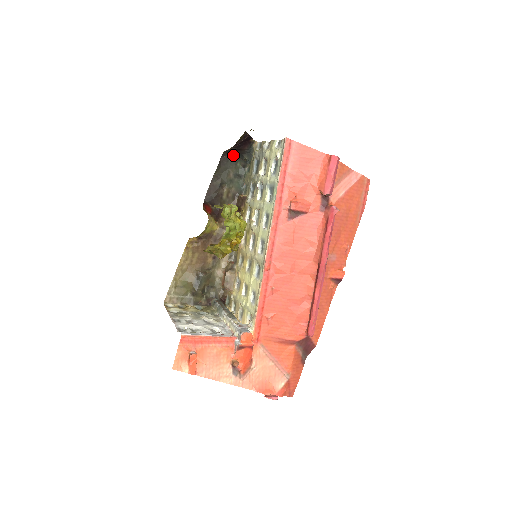
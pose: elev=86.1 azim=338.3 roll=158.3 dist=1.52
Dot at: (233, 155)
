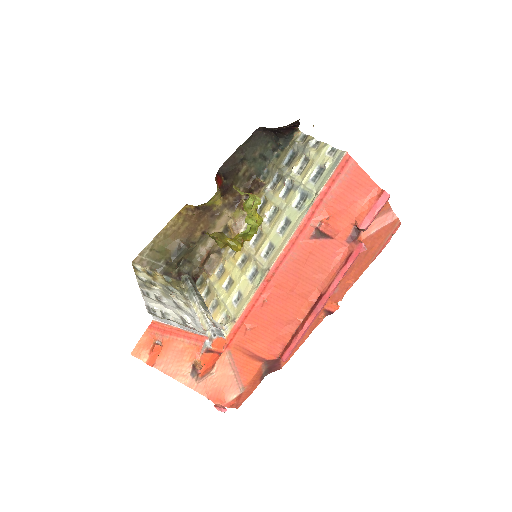
Dot at: (268, 133)
